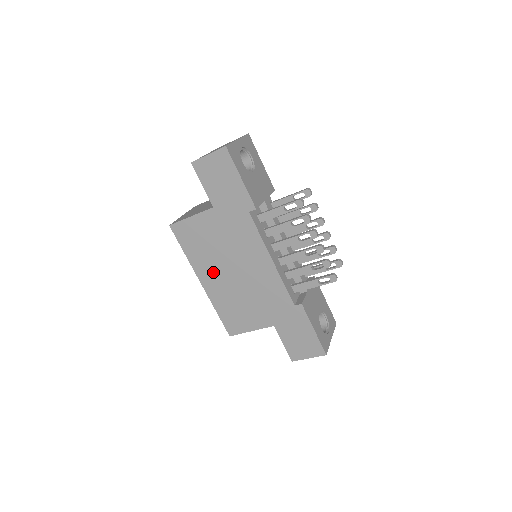
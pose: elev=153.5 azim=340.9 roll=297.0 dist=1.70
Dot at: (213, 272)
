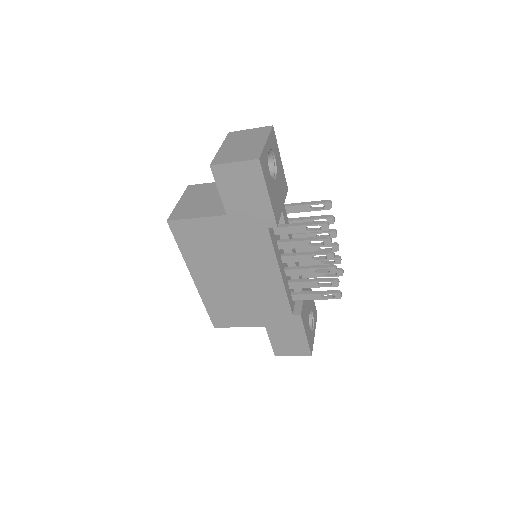
Dot at: (210, 273)
